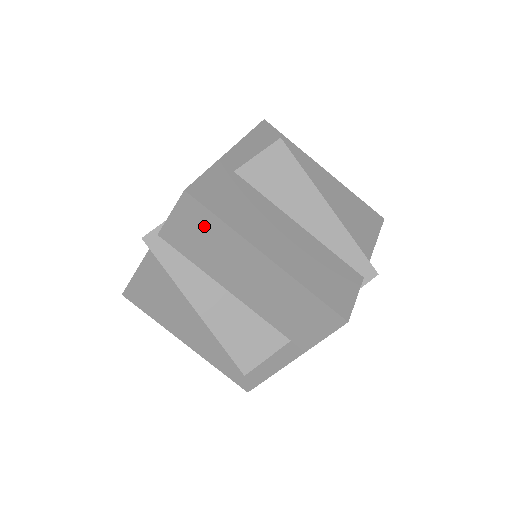
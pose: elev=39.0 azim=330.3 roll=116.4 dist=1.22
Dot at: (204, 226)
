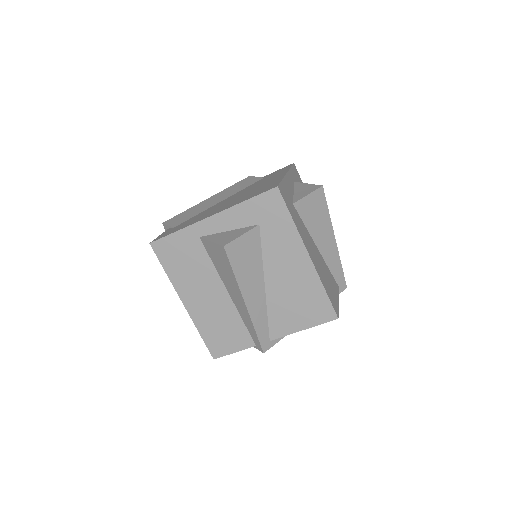
Dot at: occluded
